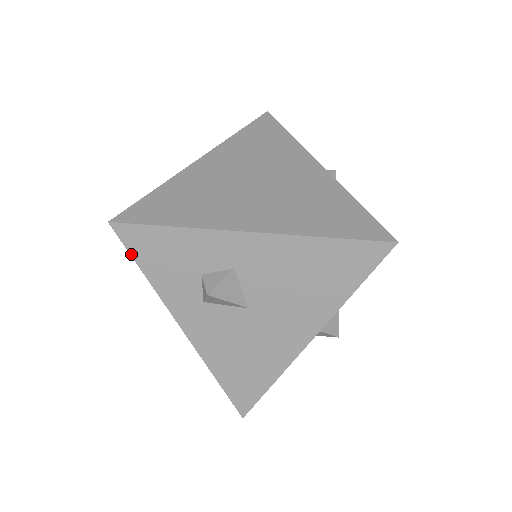
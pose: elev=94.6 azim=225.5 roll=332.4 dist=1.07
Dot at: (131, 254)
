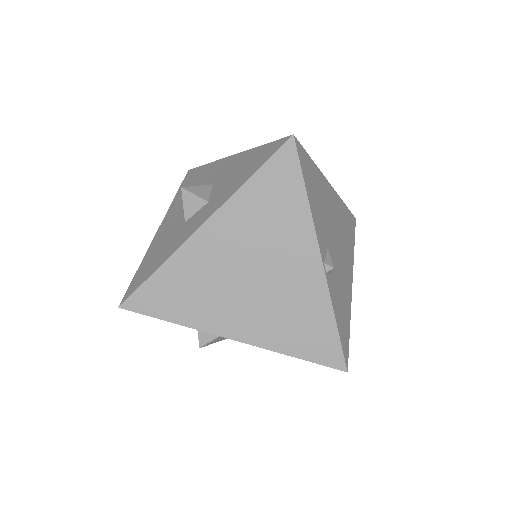
Dot at: occluded
